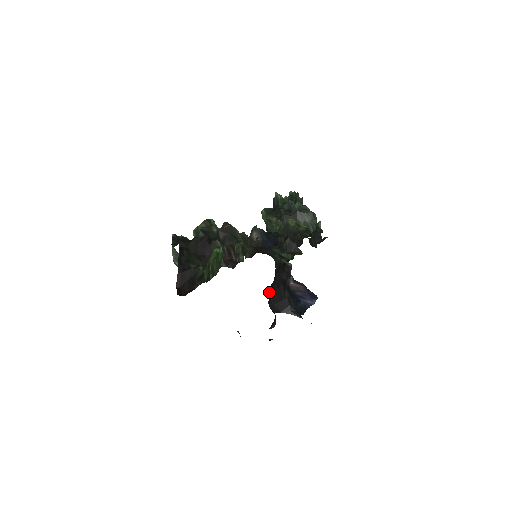
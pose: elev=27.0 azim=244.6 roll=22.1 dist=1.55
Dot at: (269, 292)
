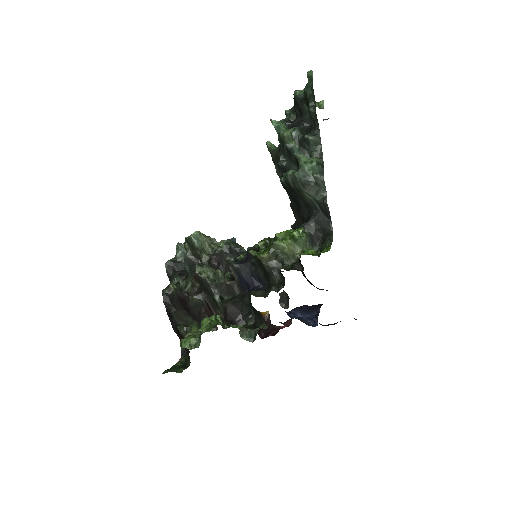
Dot at: occluded
